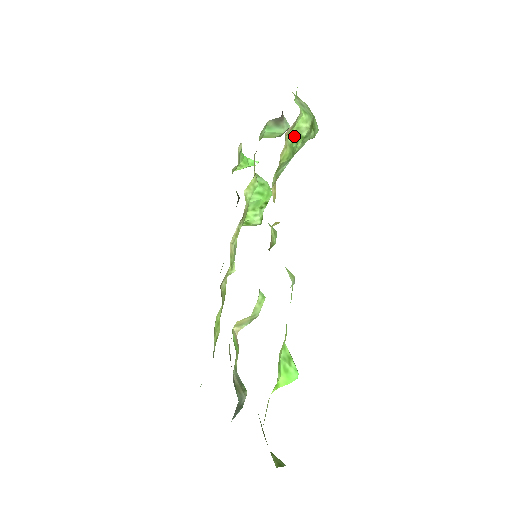
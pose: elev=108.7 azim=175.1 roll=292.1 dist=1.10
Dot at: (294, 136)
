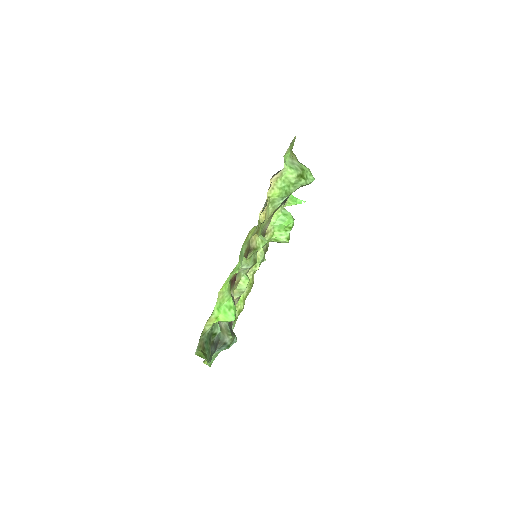
Dot at: (284, 183)
